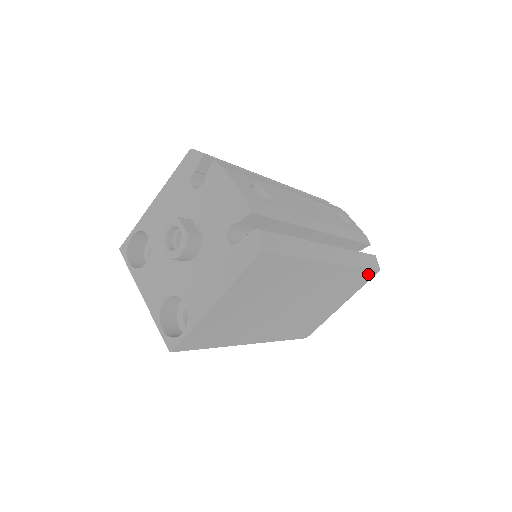
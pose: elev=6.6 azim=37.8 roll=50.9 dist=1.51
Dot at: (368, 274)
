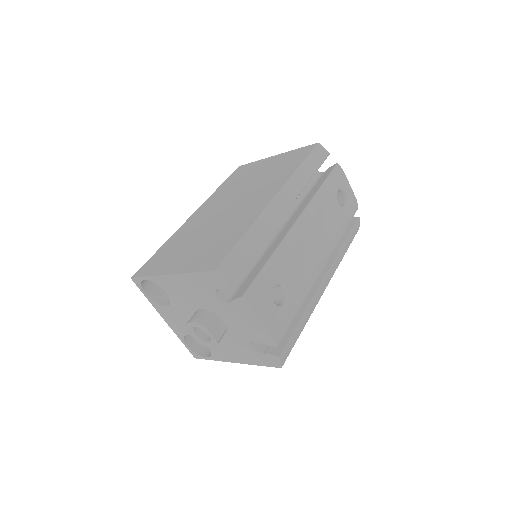
Dot at: occluded
